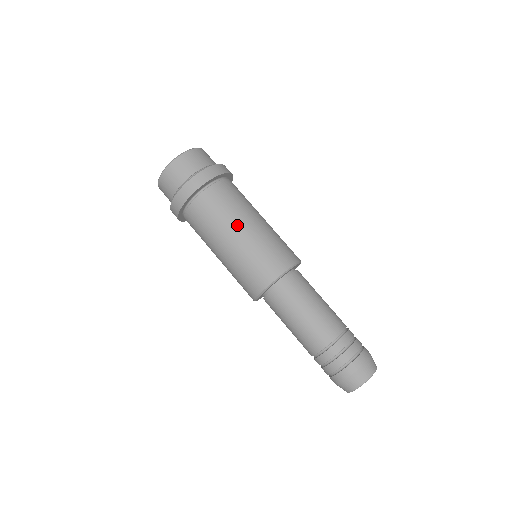
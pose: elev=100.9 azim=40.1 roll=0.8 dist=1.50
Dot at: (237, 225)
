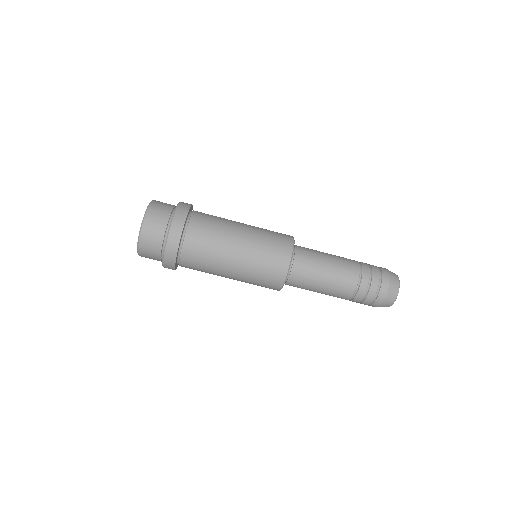
Dot at: (225, 266)
